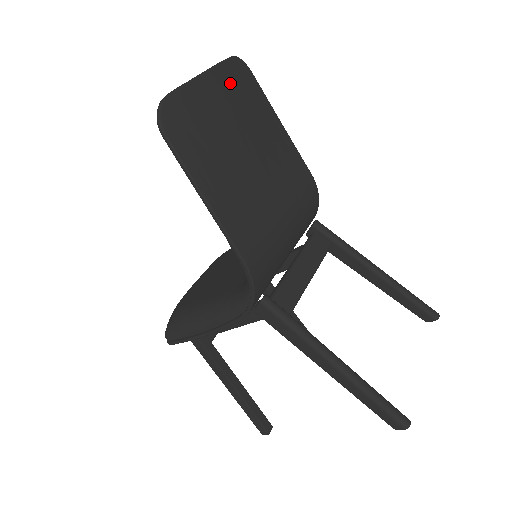
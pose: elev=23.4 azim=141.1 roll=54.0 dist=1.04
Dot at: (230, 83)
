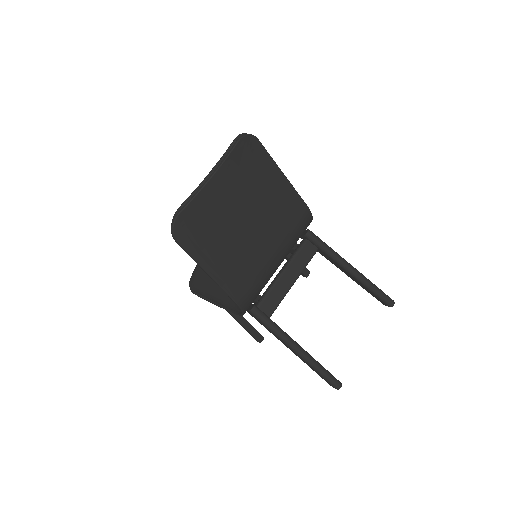
Dot at: (234, 171)
